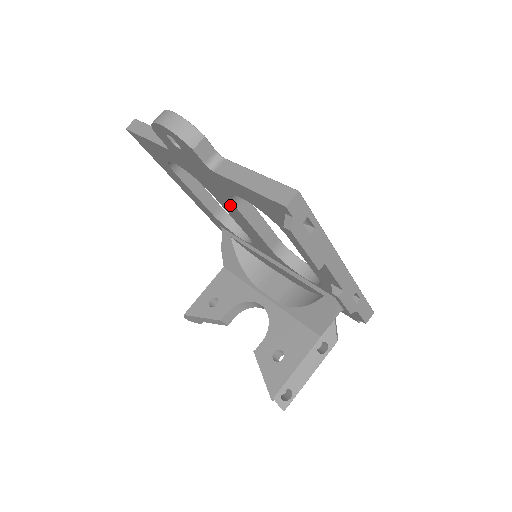
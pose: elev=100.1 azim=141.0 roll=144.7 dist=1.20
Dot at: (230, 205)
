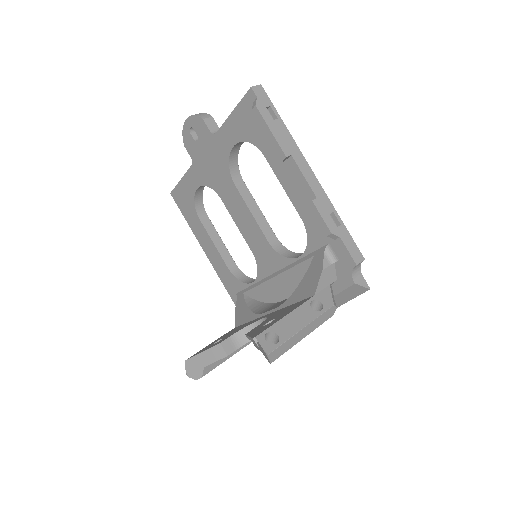
Dot at: (232, 191)
